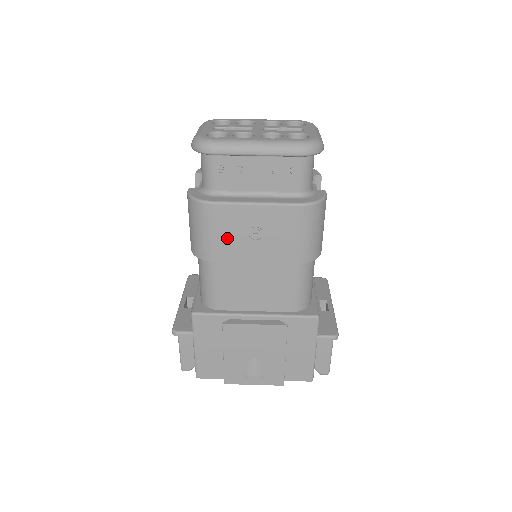
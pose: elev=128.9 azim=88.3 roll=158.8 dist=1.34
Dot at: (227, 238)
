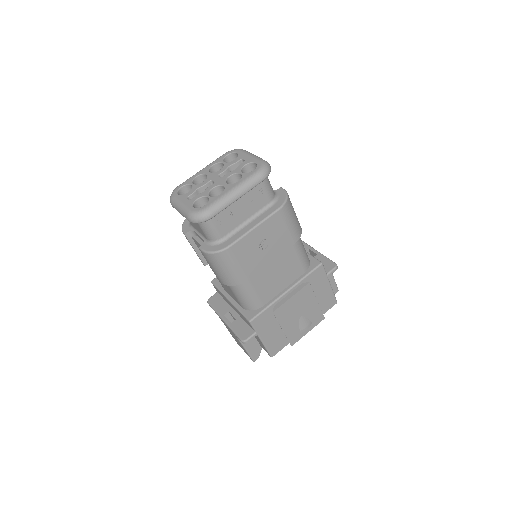
Dot at: (248, 260)
